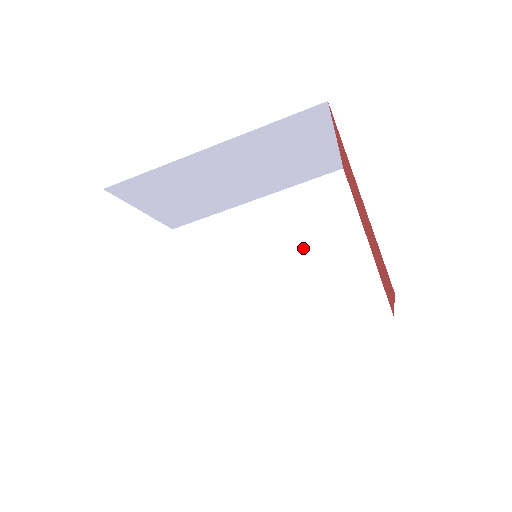
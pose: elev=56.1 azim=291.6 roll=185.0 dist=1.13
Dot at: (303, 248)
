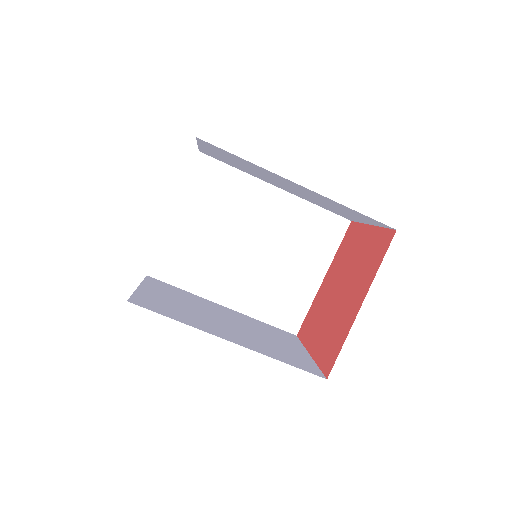
Dot at: (281, 251)
